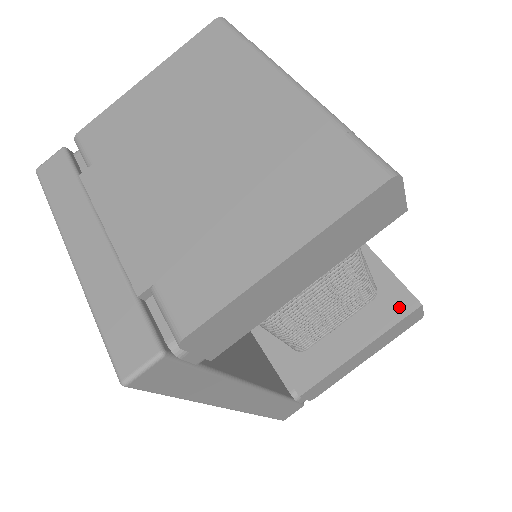
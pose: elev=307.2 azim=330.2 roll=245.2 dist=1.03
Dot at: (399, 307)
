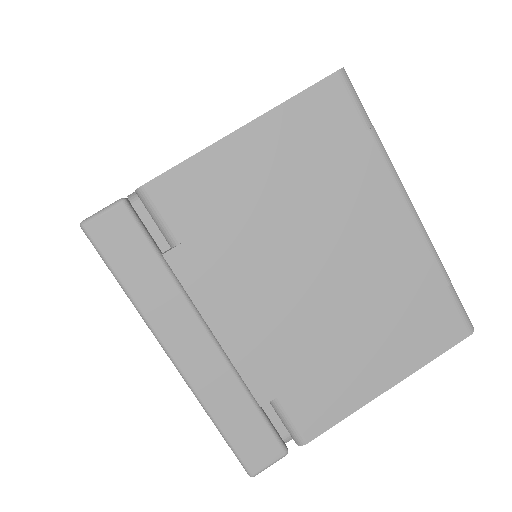
Dot at: occluded
